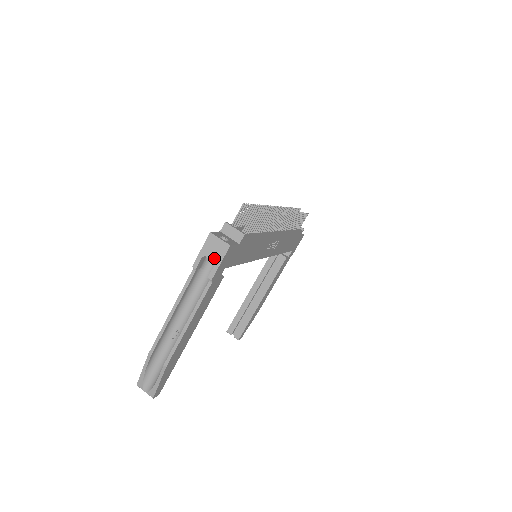
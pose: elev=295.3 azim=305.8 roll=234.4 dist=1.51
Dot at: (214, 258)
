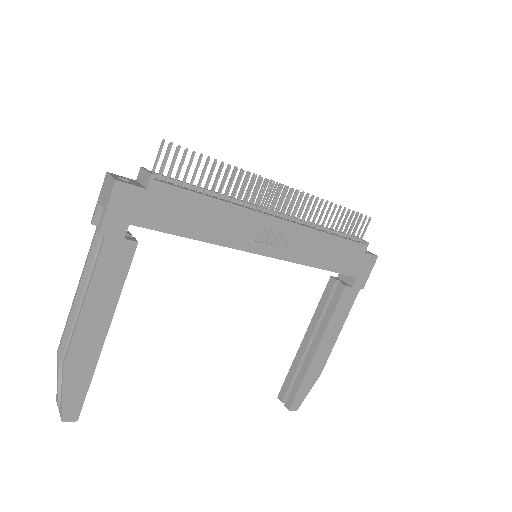
Dot at: (104, 203)
